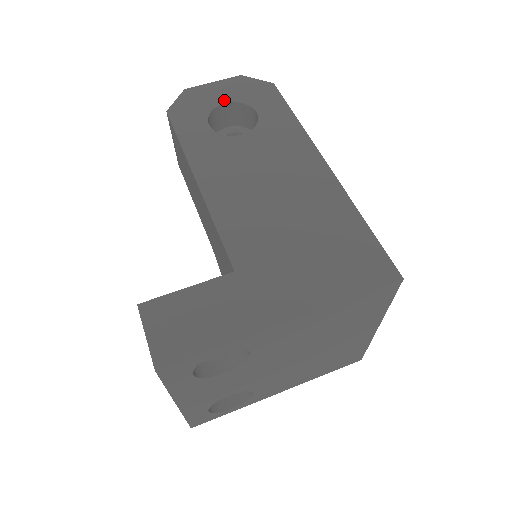
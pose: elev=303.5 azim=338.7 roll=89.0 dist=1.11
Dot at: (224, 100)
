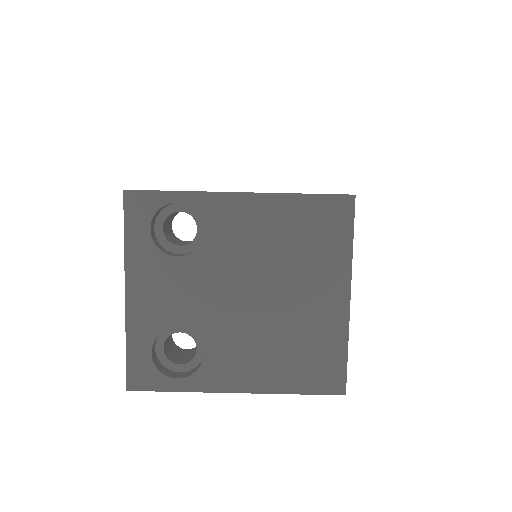
Dot at: occluded
